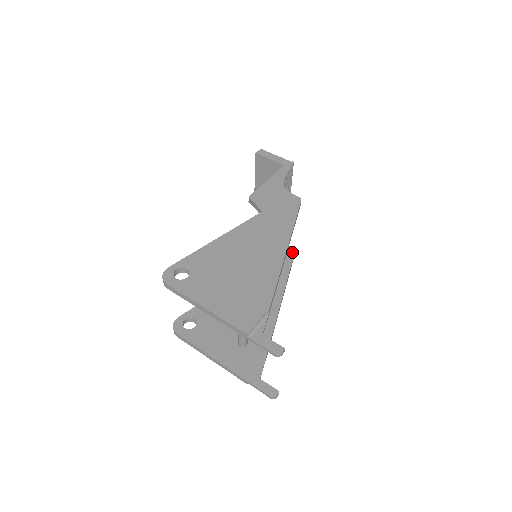
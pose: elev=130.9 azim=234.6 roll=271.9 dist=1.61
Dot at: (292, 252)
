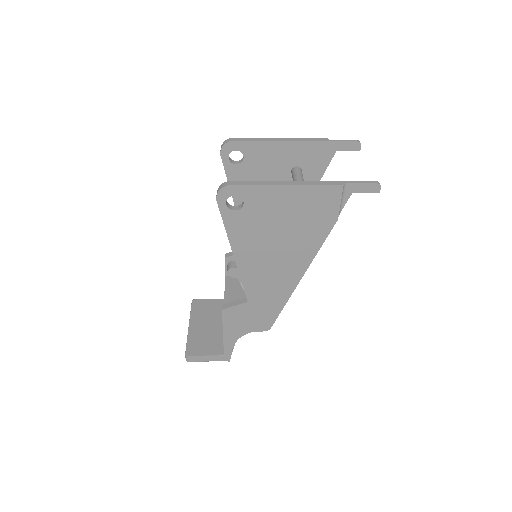
Dot at: occluded
